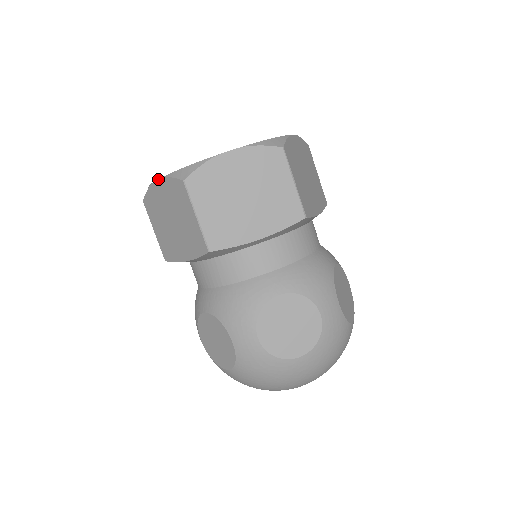
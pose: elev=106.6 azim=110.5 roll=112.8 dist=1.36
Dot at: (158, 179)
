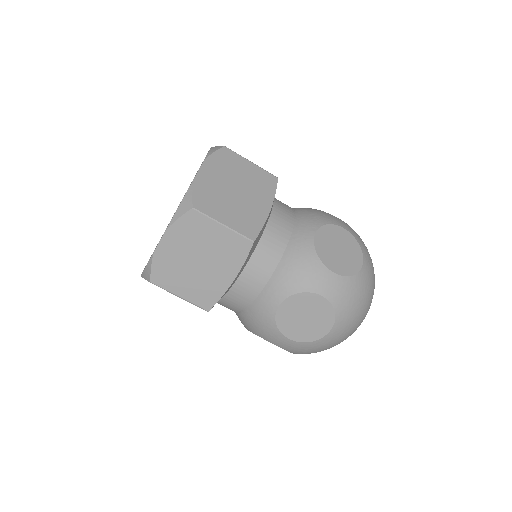
Dot at: occluded
